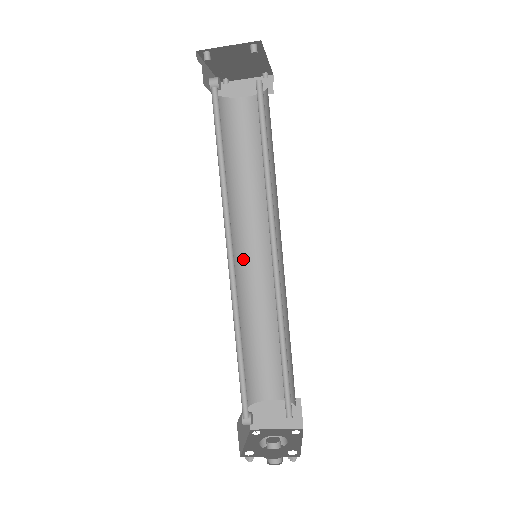
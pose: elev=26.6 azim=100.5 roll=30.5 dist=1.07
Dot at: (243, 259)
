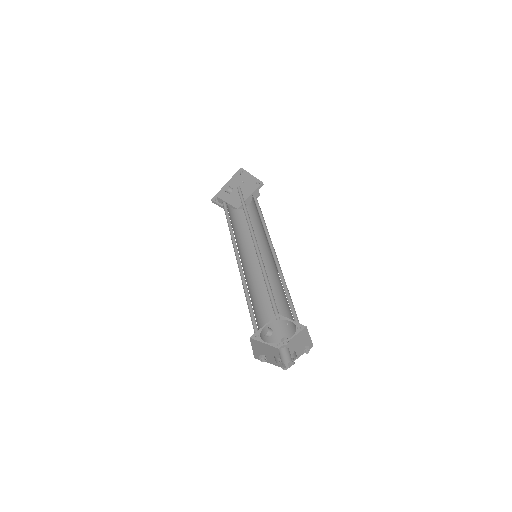
Dot at: (241, 261)
